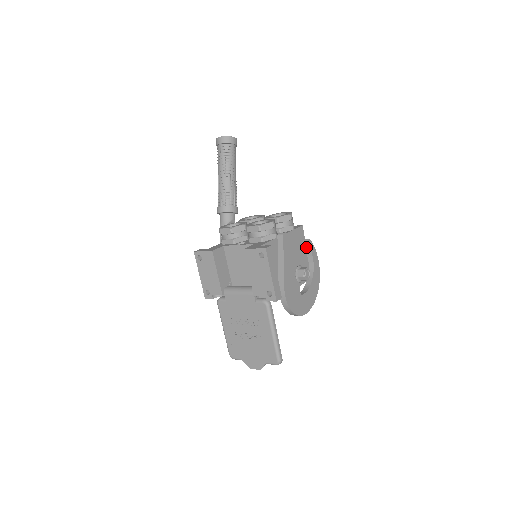
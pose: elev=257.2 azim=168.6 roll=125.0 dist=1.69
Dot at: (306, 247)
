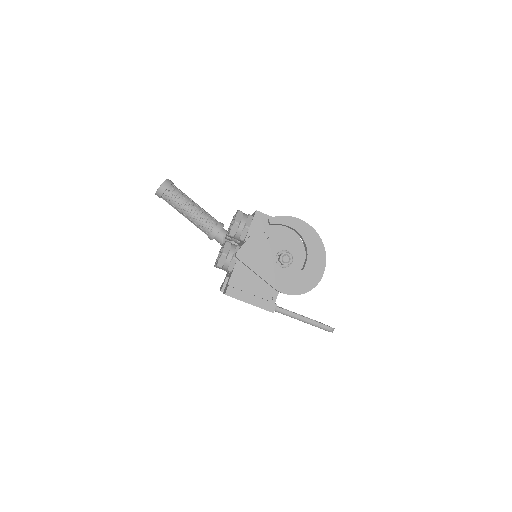
Dot at: (275, 224)
